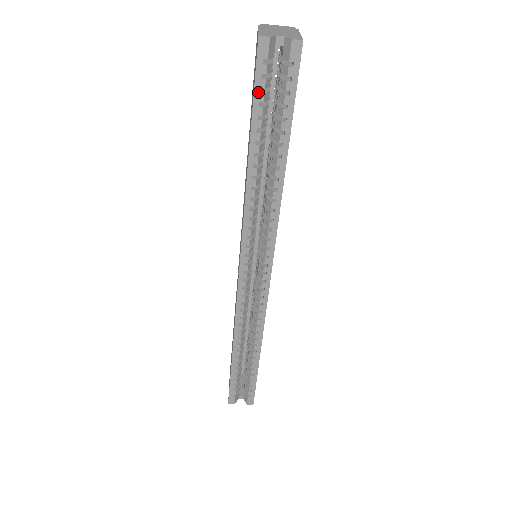
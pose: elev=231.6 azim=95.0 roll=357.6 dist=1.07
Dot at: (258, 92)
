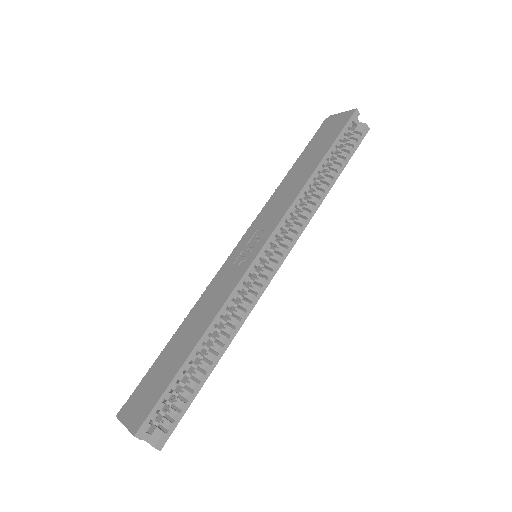
Dot at: (343, 133)
